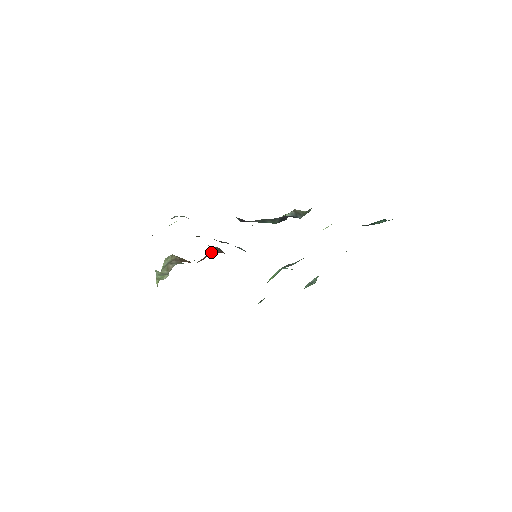
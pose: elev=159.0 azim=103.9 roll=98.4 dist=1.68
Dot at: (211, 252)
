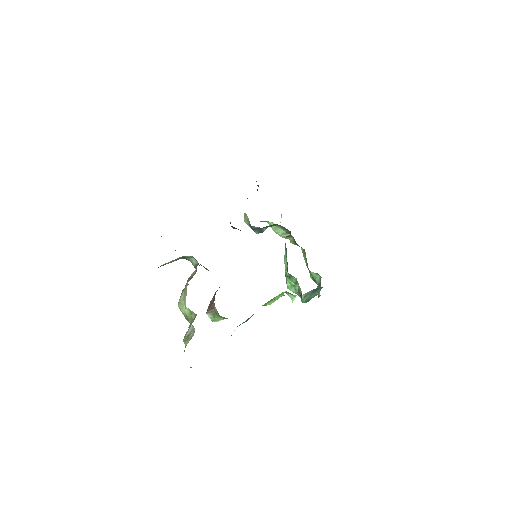
Dot at: occluded
